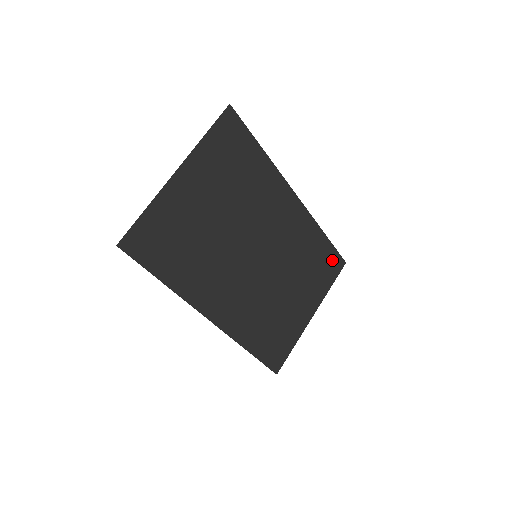
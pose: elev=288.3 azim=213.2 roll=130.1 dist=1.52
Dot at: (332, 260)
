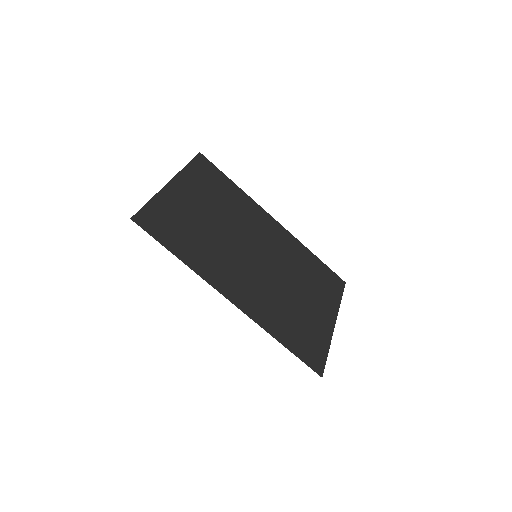
Dot at: (331, 277)
